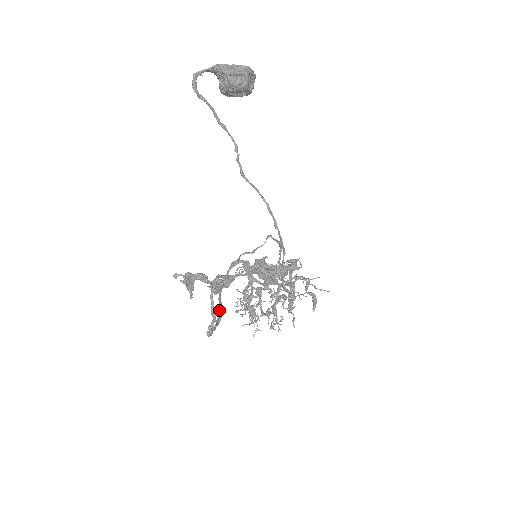
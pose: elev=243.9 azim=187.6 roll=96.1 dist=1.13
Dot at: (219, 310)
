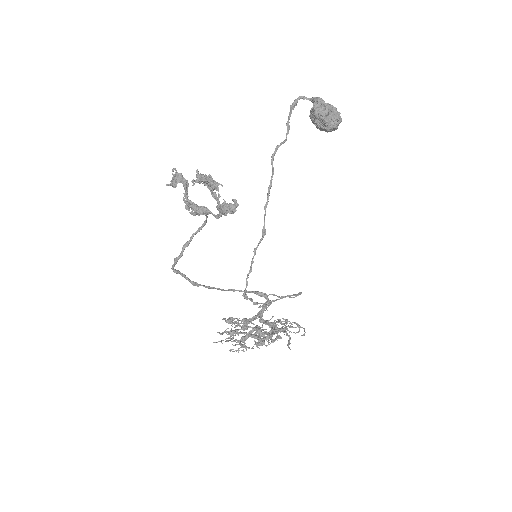
Dot at: (206, 286)
